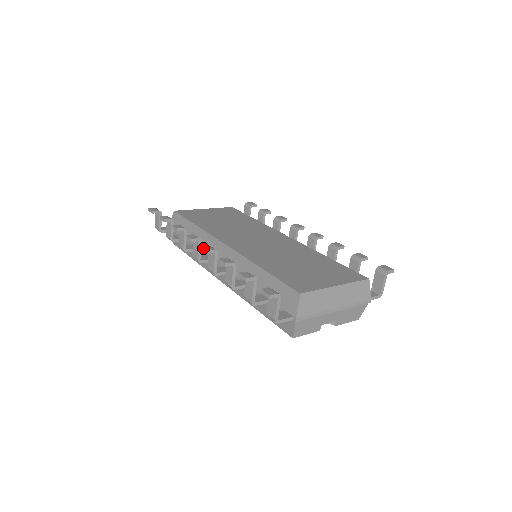
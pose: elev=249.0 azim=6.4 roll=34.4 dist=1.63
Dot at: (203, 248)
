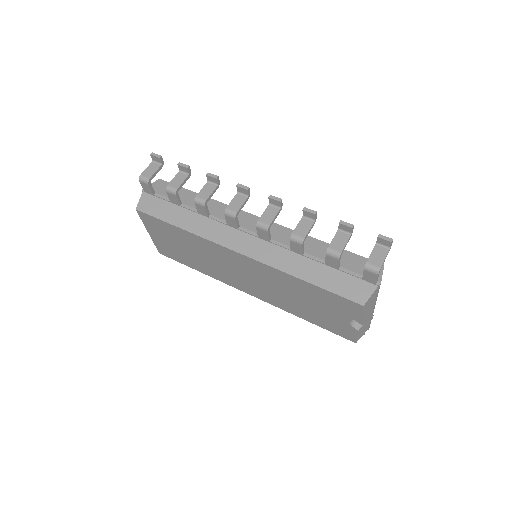
Dot at: (274, 196)
